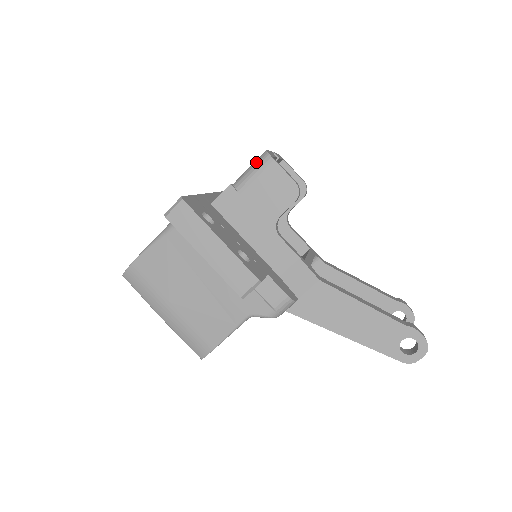
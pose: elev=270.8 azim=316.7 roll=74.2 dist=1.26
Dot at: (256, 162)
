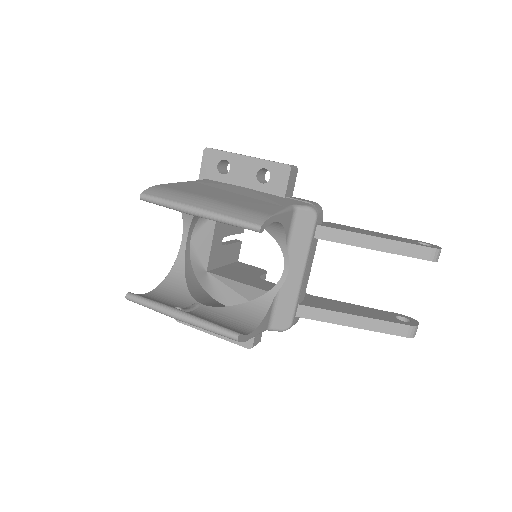
Dot at: occluded
